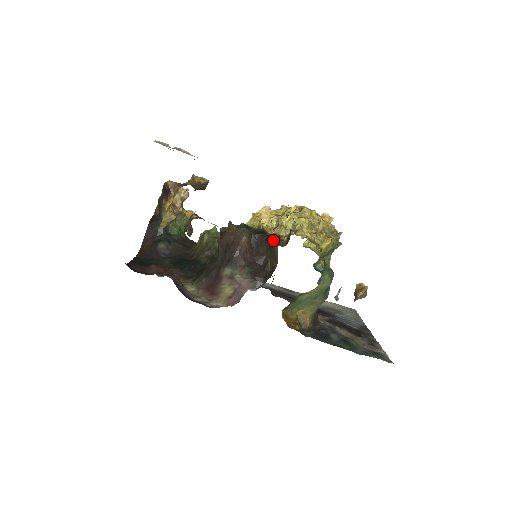
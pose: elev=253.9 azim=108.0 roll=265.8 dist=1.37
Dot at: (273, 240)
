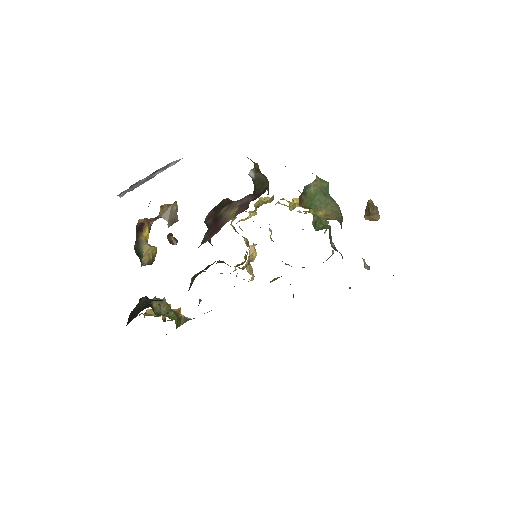
Dot at: (252, 176)
